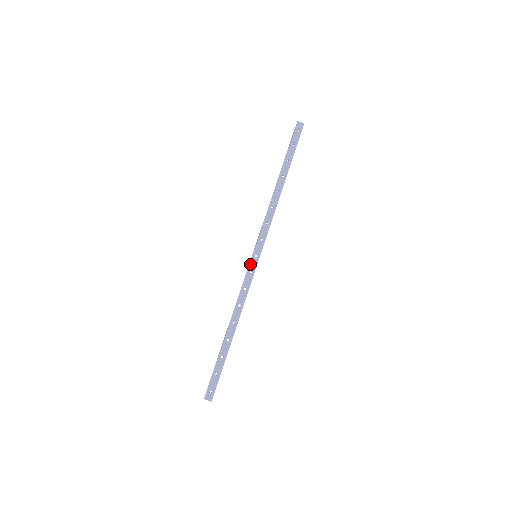
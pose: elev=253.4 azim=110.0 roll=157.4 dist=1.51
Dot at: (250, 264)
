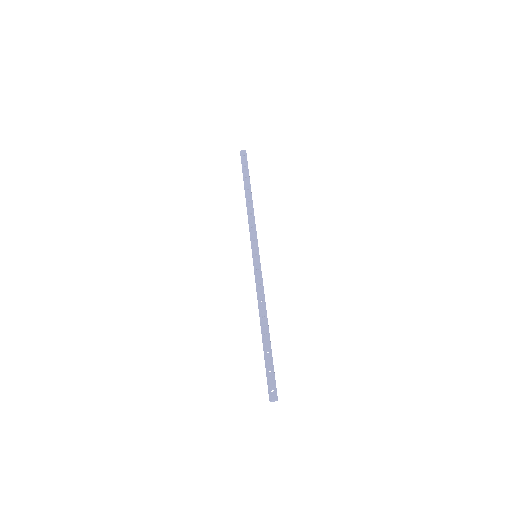
Dot at: (253, 263)
